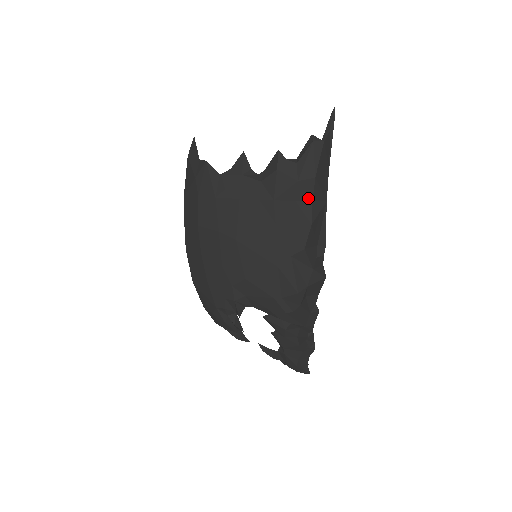
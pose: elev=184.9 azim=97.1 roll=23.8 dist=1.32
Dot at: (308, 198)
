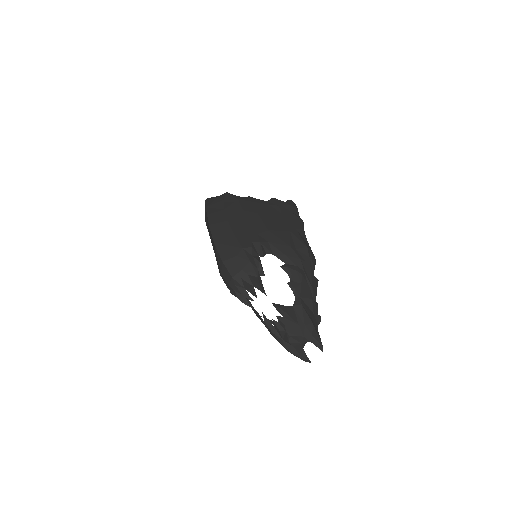
Dot at: (296, 214)
